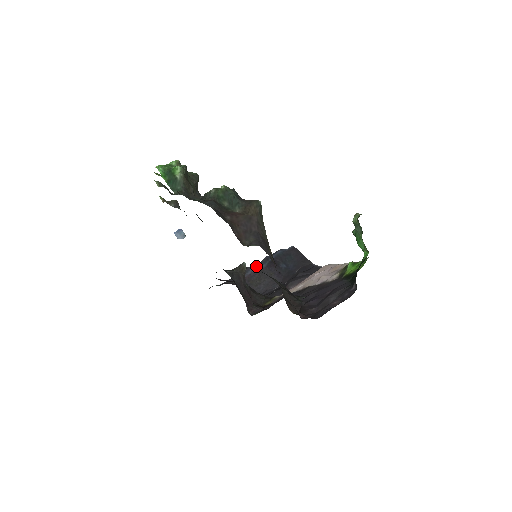
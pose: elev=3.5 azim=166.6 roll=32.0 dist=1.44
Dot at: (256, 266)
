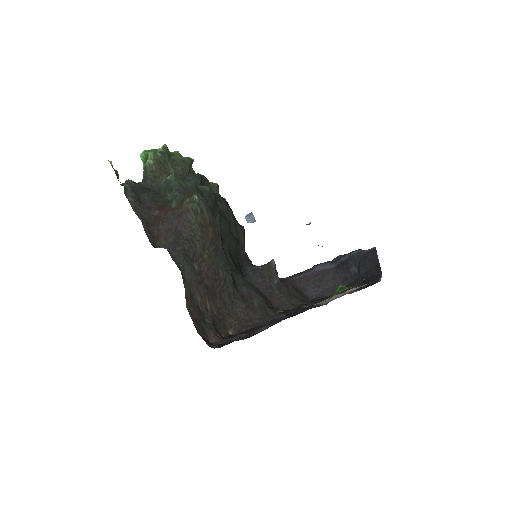
Dot at: (323, 265)
